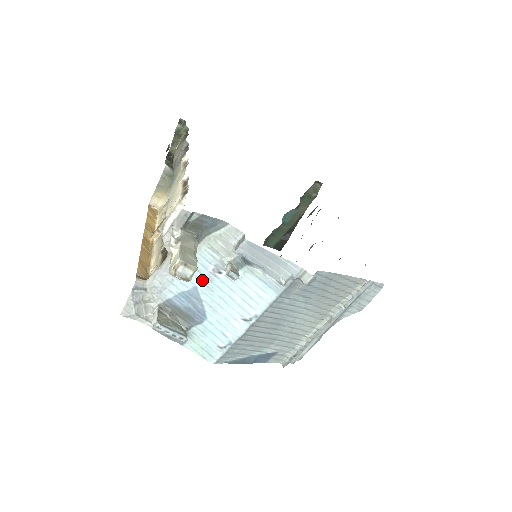
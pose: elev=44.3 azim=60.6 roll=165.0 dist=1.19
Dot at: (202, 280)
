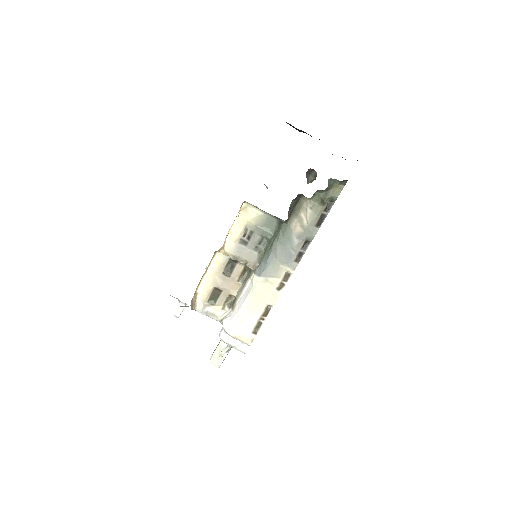
Dot at: occluded
